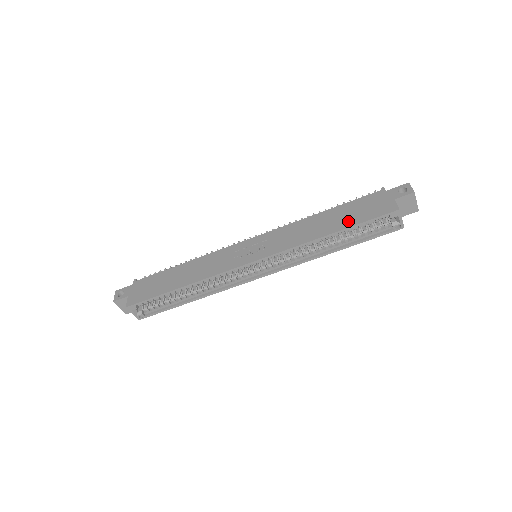
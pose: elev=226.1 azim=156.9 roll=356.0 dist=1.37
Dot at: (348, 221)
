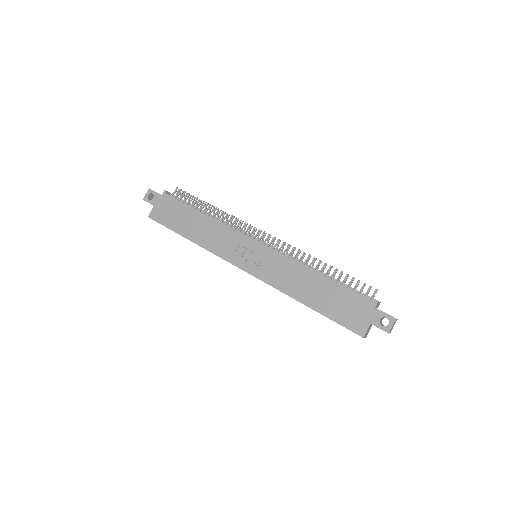
Dot at: (326, 307)
